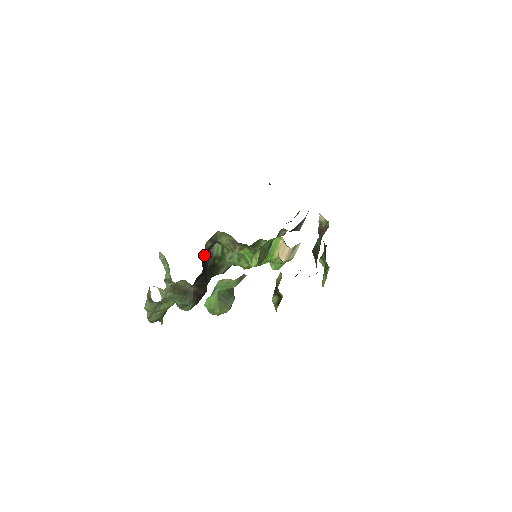
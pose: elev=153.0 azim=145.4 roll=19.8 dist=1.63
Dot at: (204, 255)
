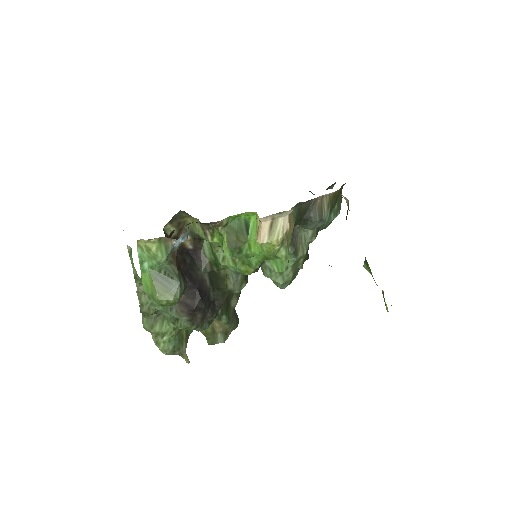
Dot at: (189, 255)
